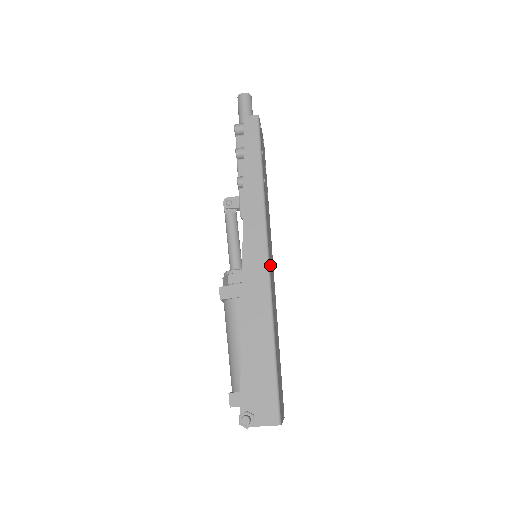
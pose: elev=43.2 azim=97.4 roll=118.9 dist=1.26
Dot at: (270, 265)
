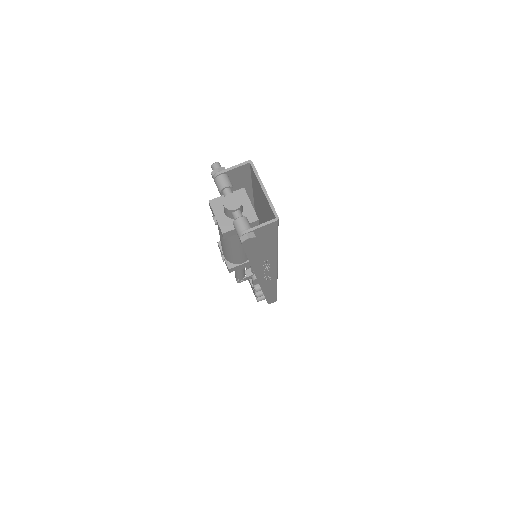
Dot at: occluded
